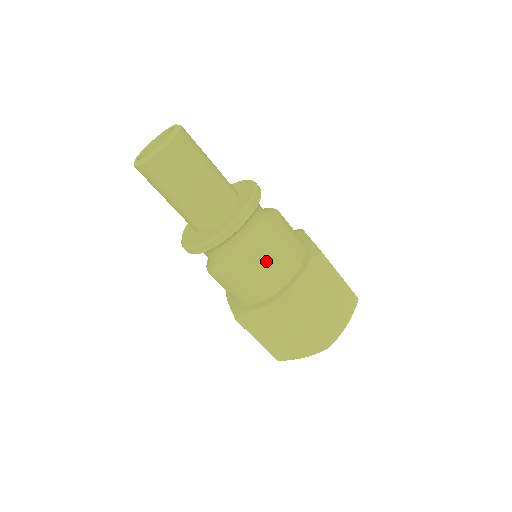
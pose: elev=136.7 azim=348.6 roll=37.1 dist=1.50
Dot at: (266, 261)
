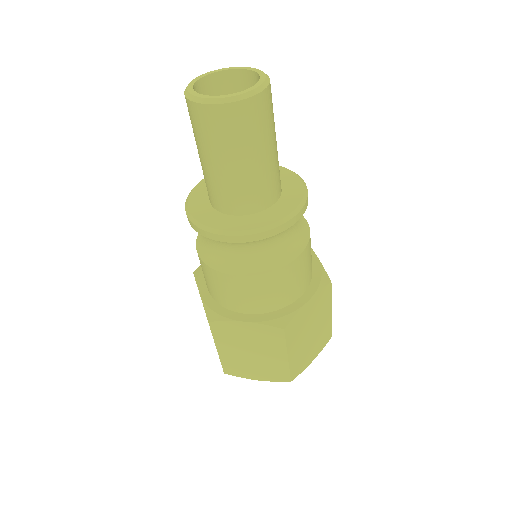
Dot at: (223, 281)
